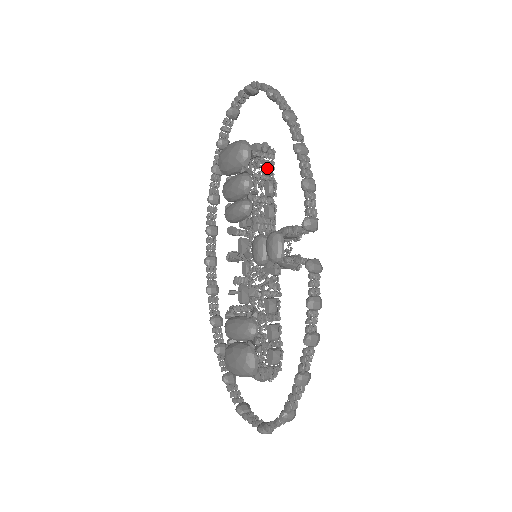
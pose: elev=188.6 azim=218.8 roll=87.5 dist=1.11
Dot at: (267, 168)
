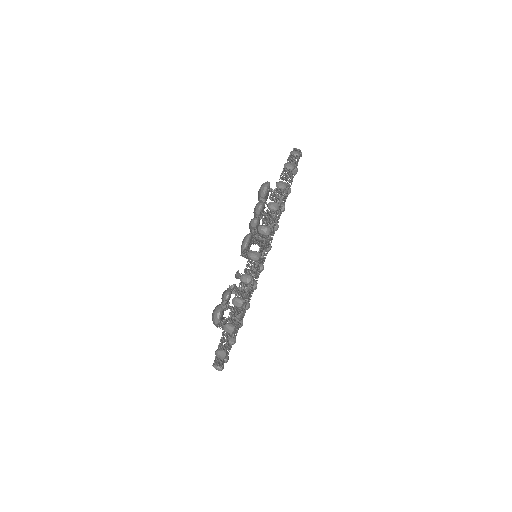
Dot at: occluded
